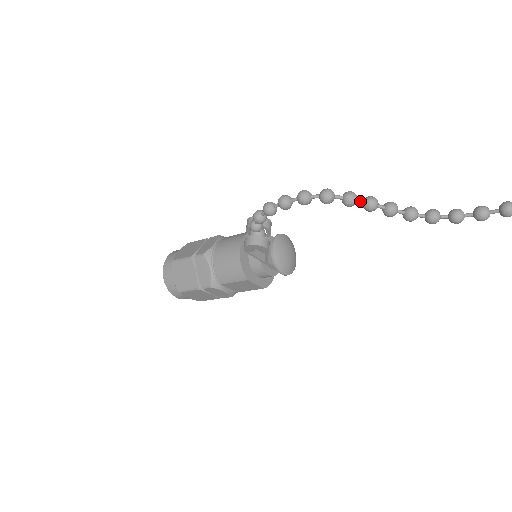
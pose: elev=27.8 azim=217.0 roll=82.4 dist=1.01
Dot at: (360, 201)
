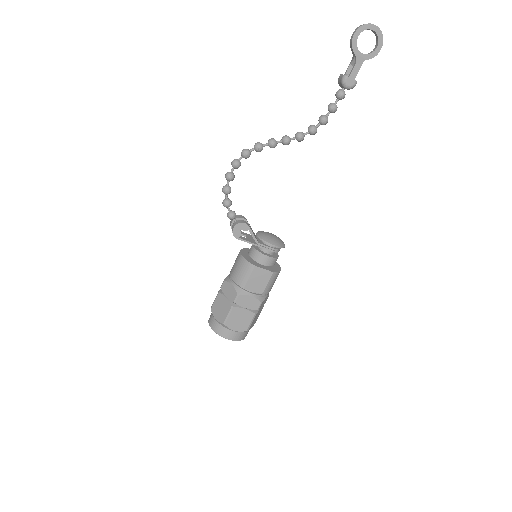
Dot at: (265, 144)
